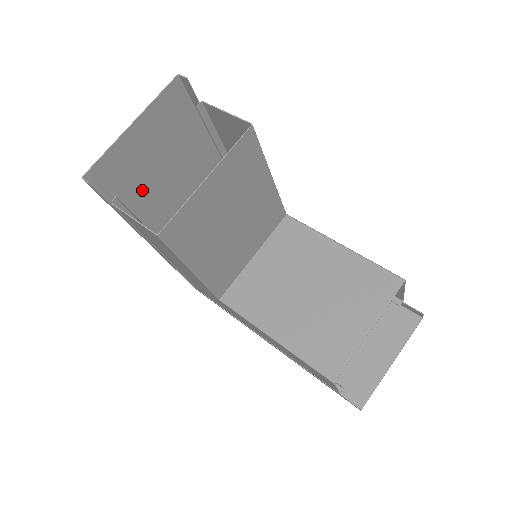
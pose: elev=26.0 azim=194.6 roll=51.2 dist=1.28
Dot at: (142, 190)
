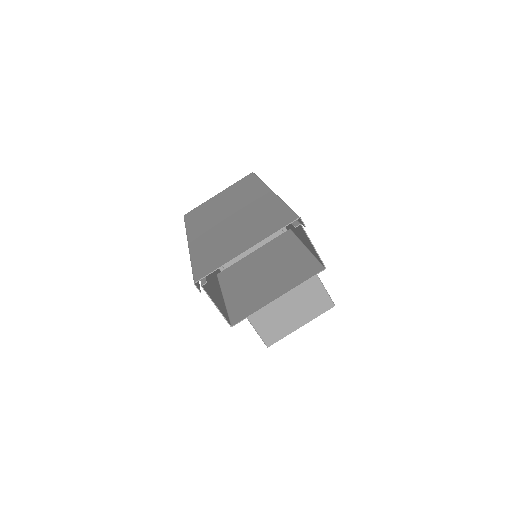
Dot at: (215, 246)
